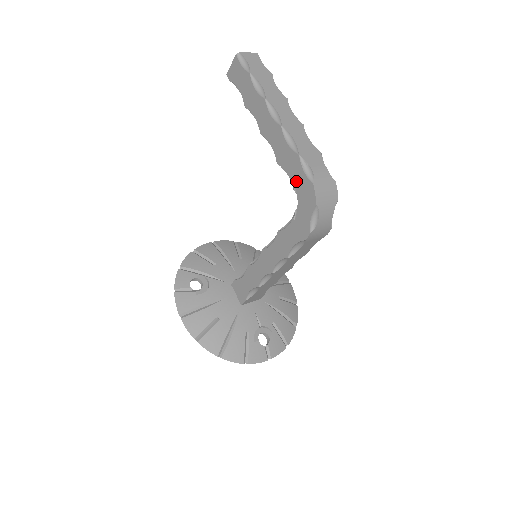
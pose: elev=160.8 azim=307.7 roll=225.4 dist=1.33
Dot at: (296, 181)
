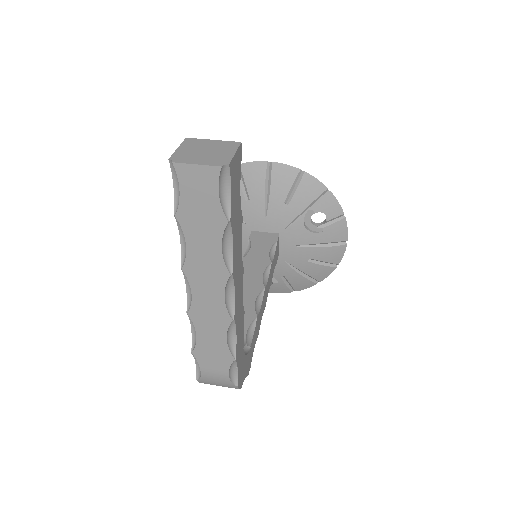
Dot at: occluded
